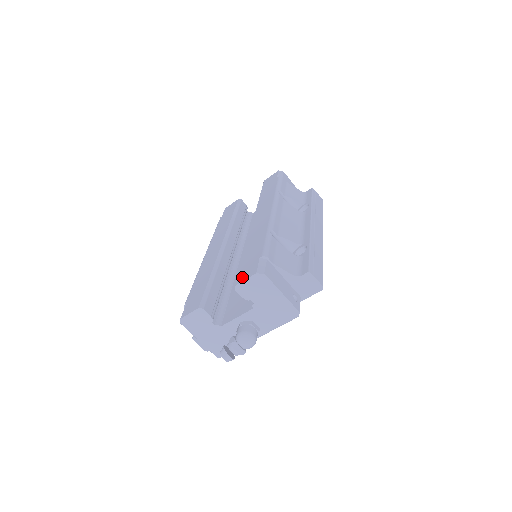
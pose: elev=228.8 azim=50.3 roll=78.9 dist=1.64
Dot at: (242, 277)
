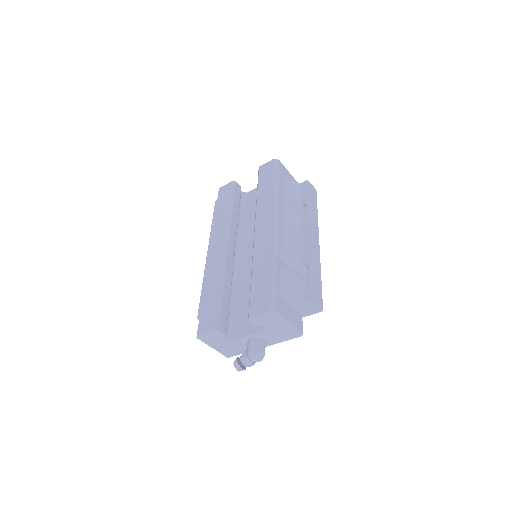
Dot at: (254, 310)
